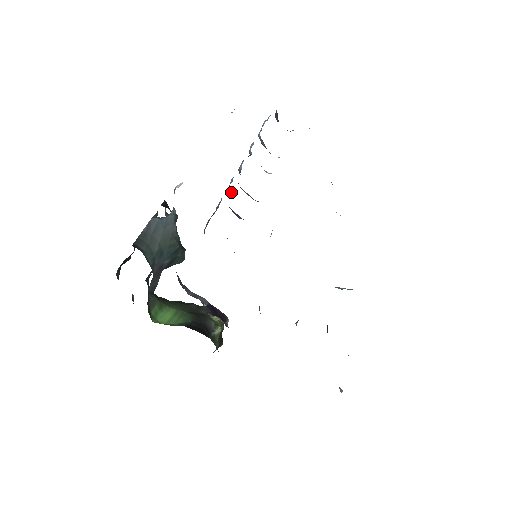
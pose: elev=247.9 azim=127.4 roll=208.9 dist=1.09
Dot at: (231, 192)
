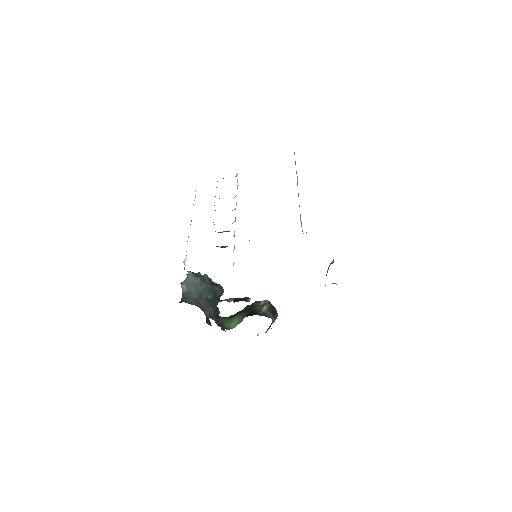
Dot at: occluded
